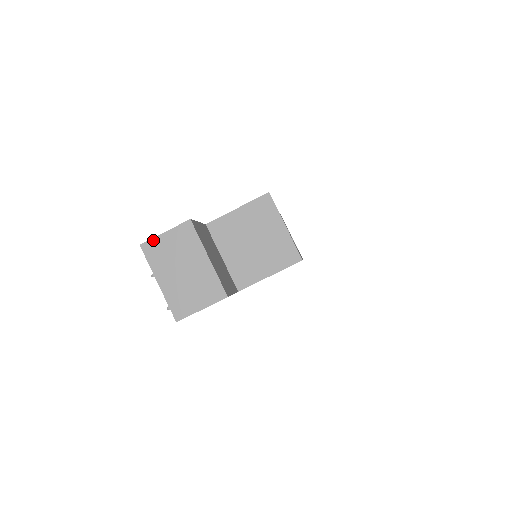
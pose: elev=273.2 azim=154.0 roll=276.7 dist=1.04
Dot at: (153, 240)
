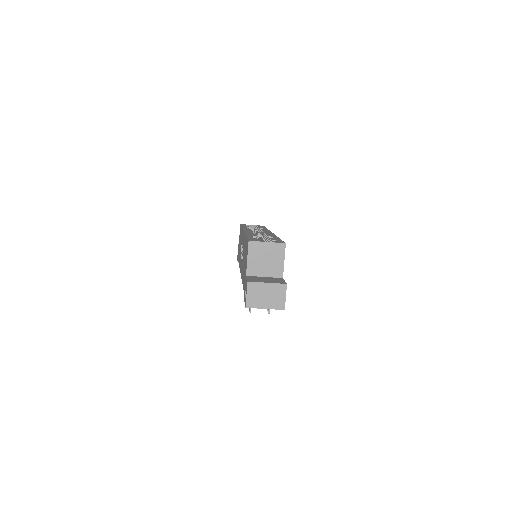
Dot at: (247, 301)
